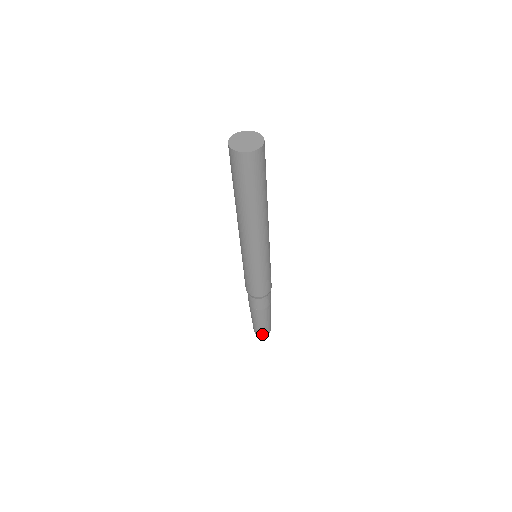
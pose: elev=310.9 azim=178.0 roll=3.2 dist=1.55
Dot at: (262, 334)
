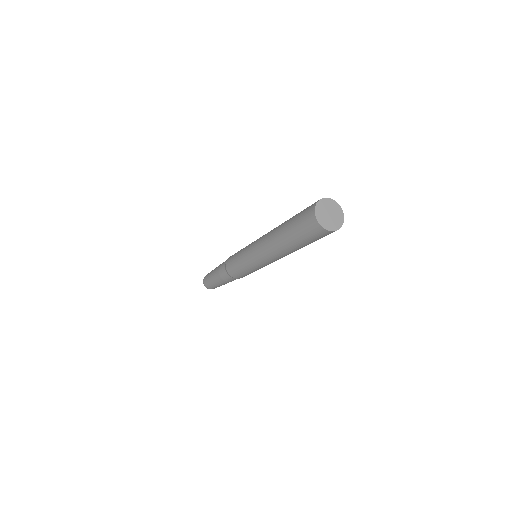
Dot at: (210, 288)
